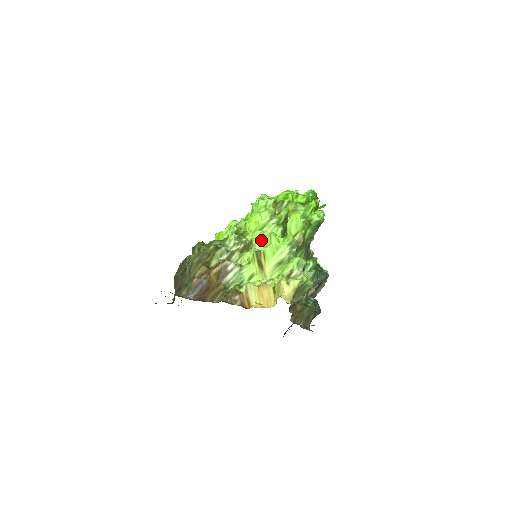
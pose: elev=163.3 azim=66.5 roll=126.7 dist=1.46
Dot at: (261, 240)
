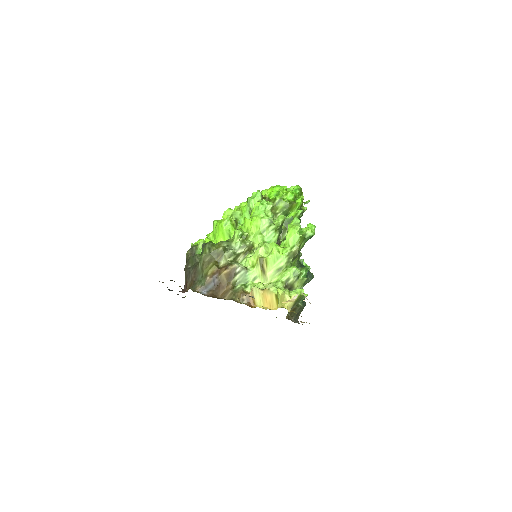
Dot at: (263, 247)
